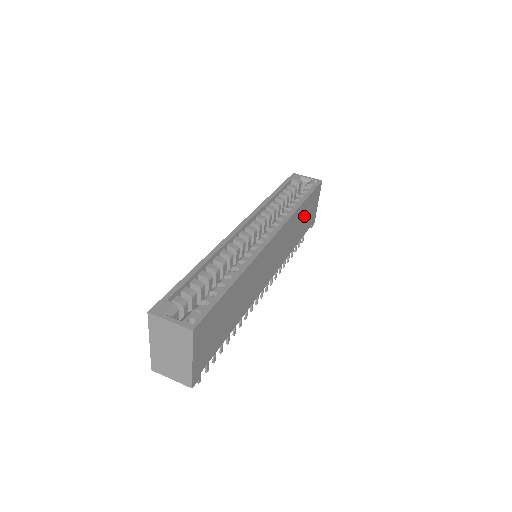
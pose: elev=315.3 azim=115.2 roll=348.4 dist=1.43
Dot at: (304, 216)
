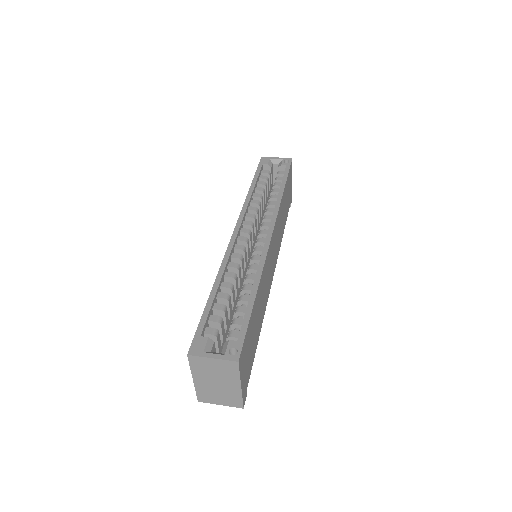
Dot at: (286, 200)
